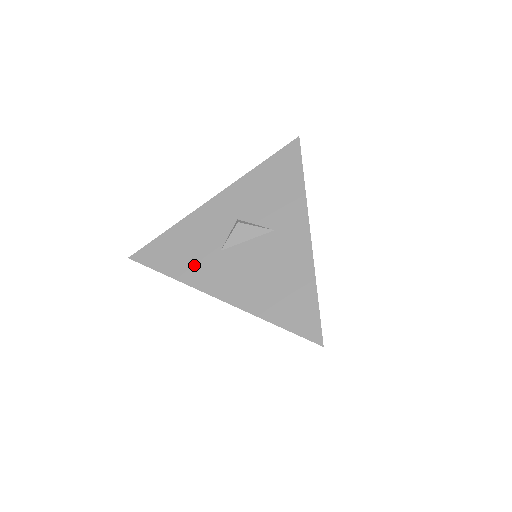
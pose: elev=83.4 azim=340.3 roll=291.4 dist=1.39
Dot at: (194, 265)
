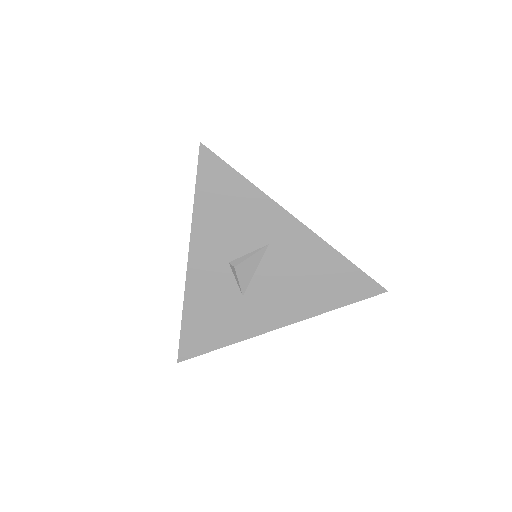
Dot at: (234, 323)
